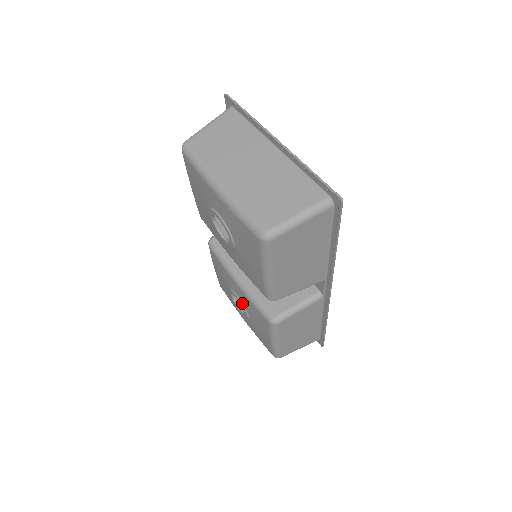
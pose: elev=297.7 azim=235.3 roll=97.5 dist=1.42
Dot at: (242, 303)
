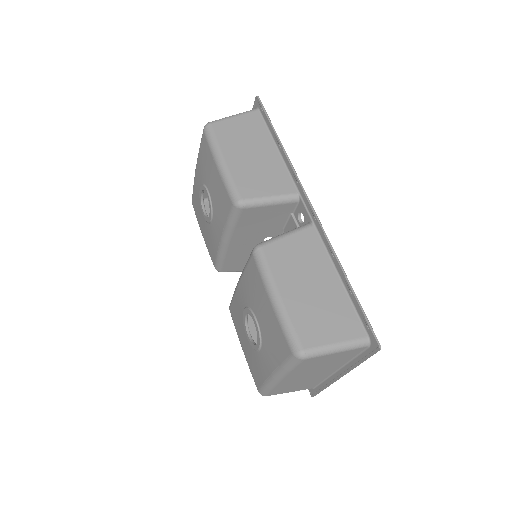
Dot at: (248, 307)
